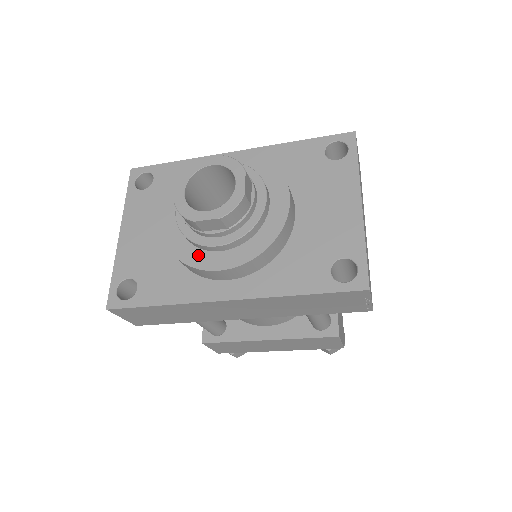
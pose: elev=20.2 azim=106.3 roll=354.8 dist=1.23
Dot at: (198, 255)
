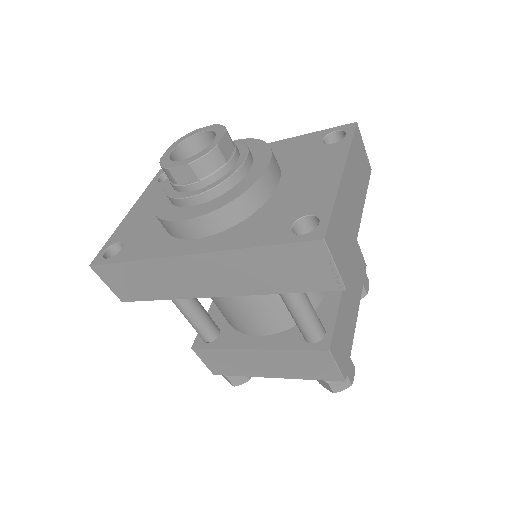
Dot at: (173, 211)
